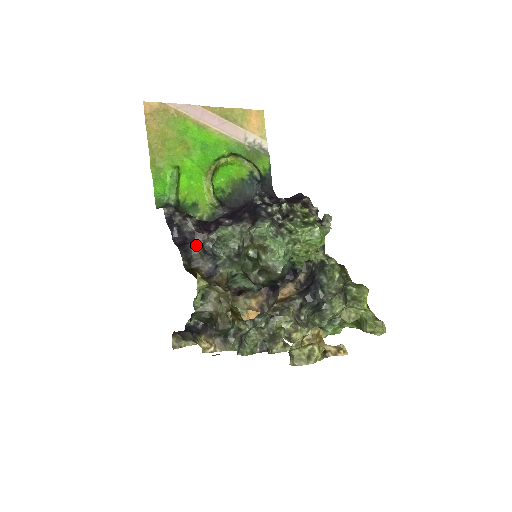
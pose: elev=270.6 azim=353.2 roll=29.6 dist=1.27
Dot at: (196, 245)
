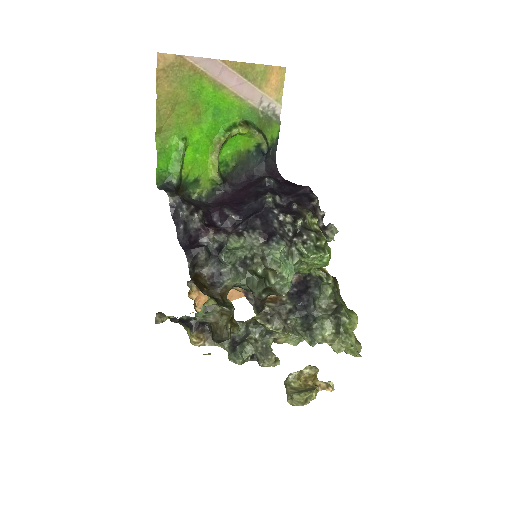
Dot at: (203, 251)
